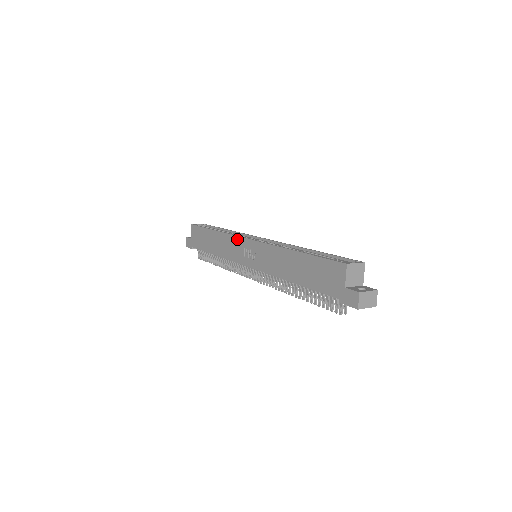
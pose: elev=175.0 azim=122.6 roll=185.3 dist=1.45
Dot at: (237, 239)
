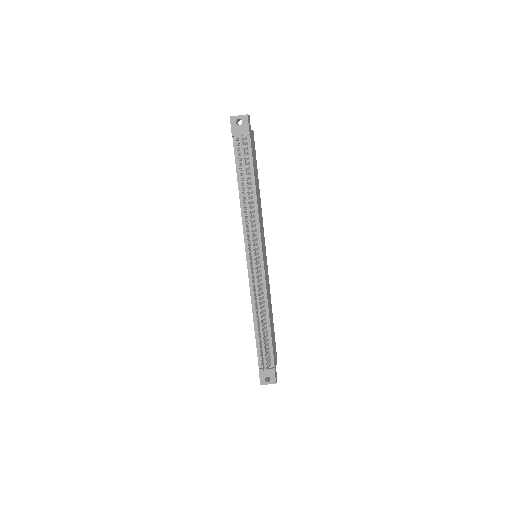
Dot at: occluded
